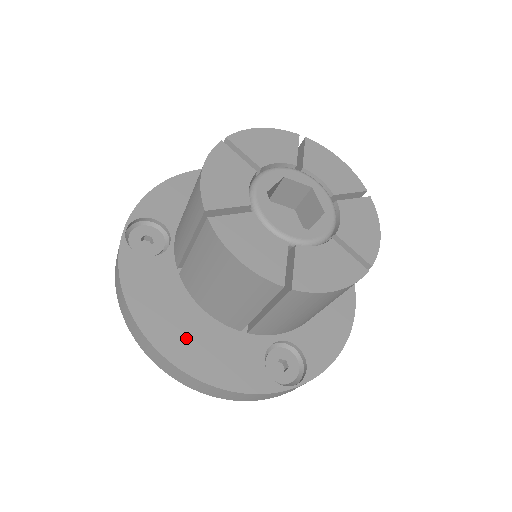
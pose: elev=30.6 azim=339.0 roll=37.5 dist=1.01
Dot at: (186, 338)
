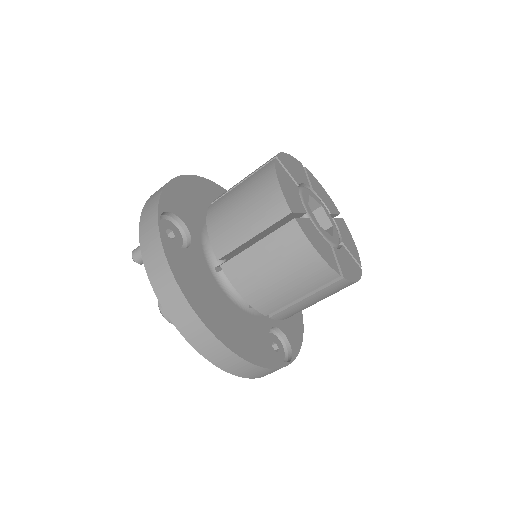
Dot at: (225, 322)
